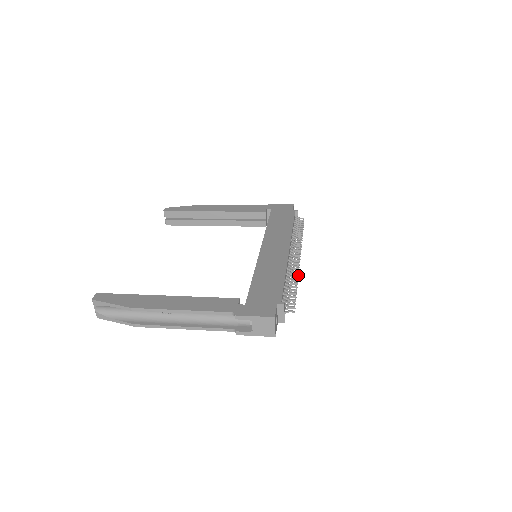
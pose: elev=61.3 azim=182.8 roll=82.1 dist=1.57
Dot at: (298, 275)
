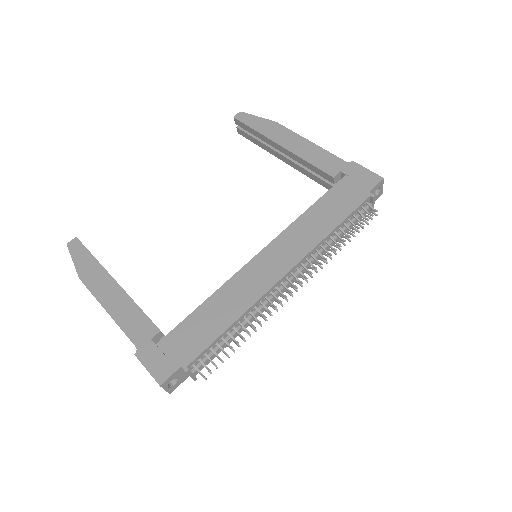
Dot at: (266, 320)
